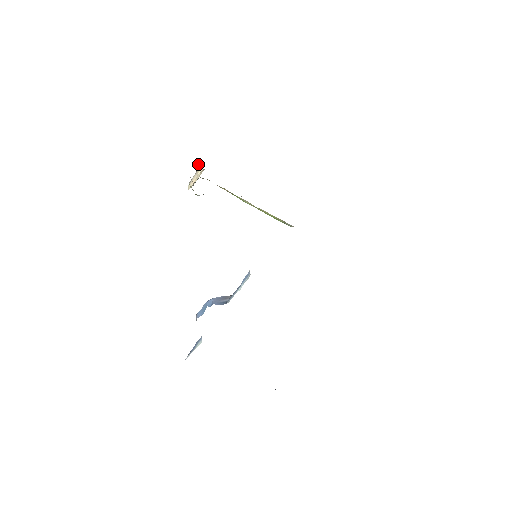
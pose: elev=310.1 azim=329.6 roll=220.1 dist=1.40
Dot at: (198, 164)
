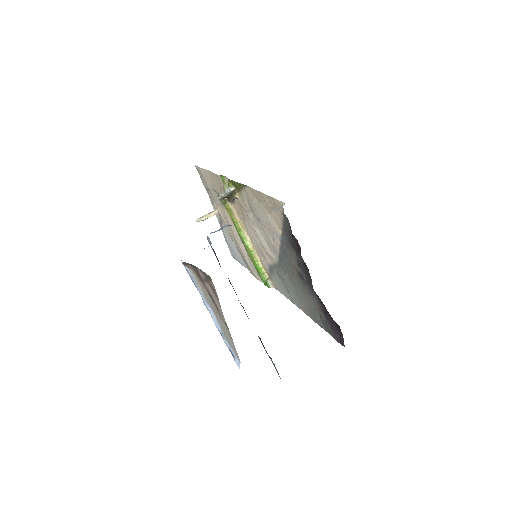
Dot at: (215, 208)
